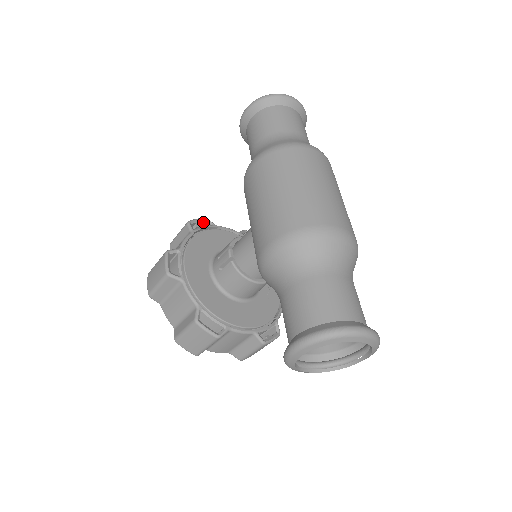
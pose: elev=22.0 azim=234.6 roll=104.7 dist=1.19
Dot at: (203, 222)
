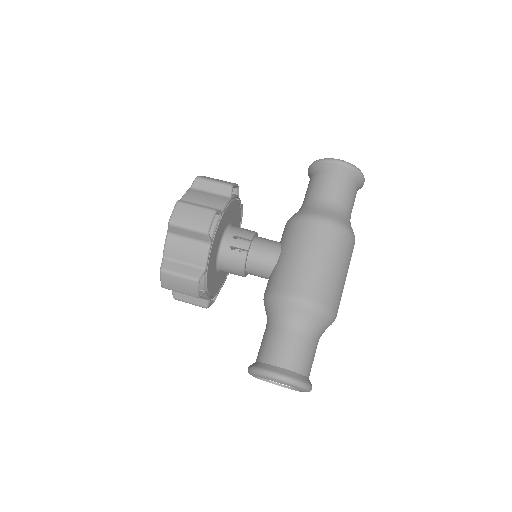
Dot at: occluded
